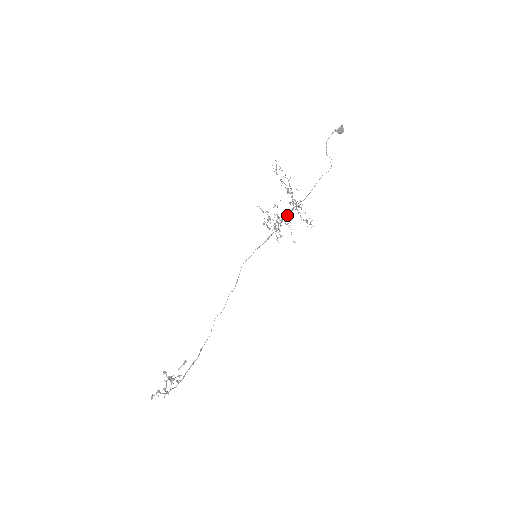
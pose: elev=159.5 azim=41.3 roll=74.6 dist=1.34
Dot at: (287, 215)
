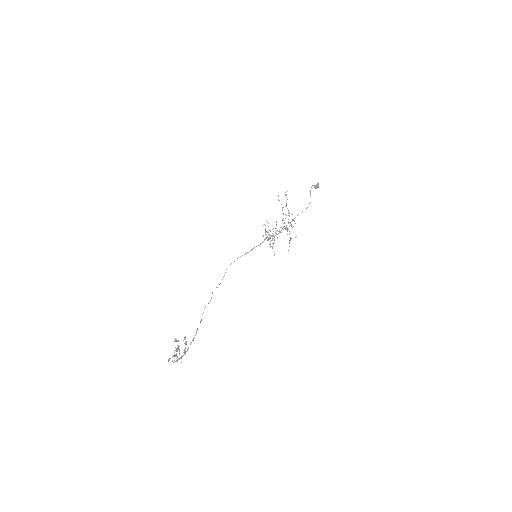
Dot at: occluded
